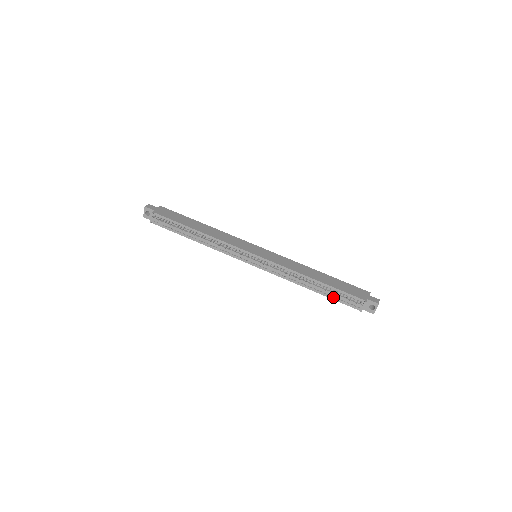
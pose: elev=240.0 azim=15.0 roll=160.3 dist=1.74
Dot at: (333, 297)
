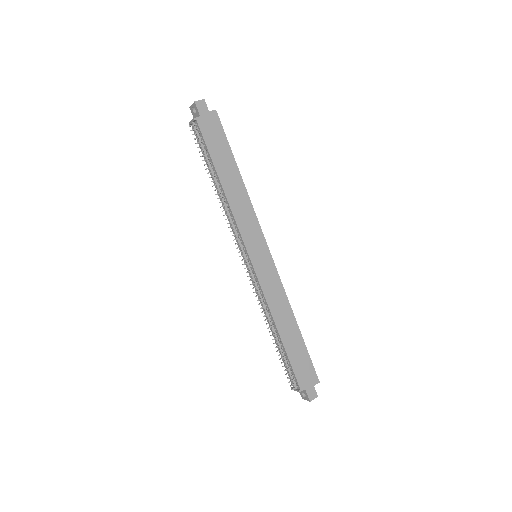
Dot at: (282, 356)
